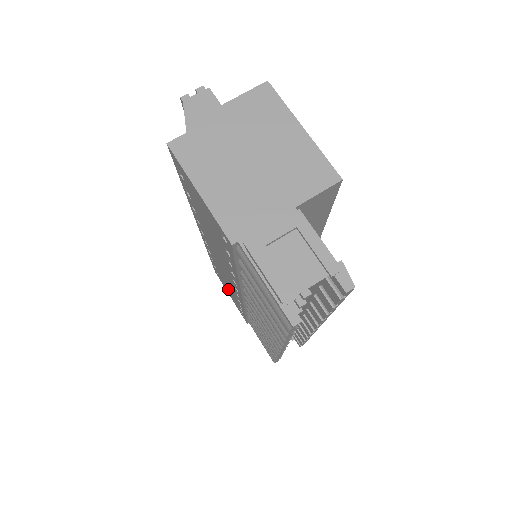
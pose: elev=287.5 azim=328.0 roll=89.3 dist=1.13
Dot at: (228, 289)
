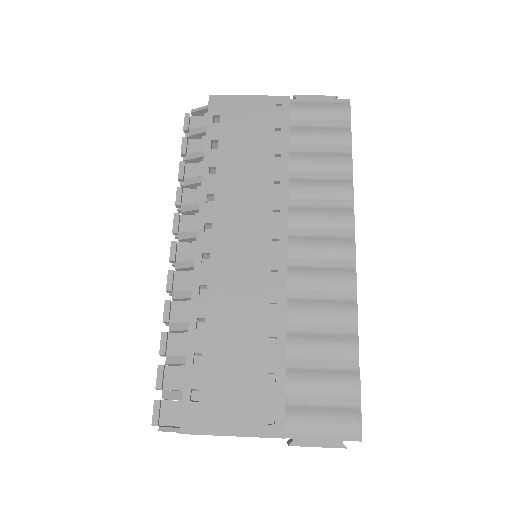
Dot at: (235, 371)
